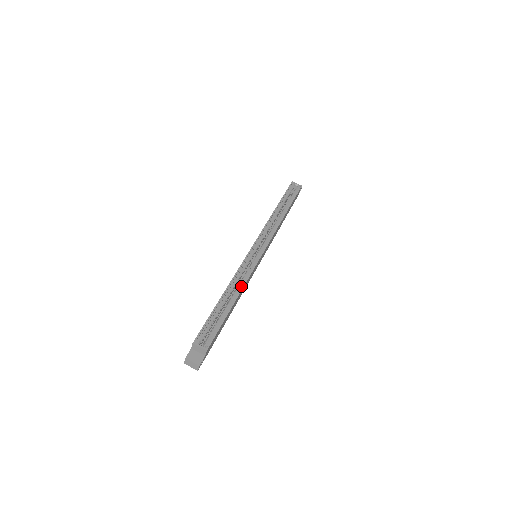
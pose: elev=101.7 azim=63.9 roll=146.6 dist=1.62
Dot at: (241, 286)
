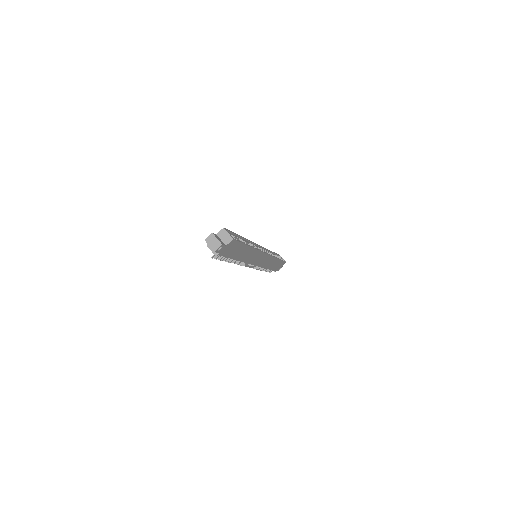
Dot at: occluded
